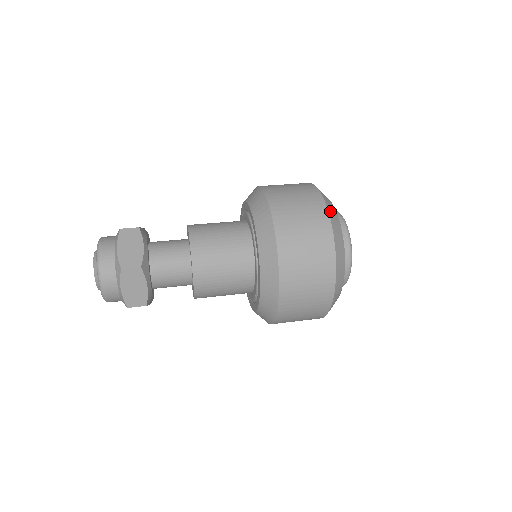
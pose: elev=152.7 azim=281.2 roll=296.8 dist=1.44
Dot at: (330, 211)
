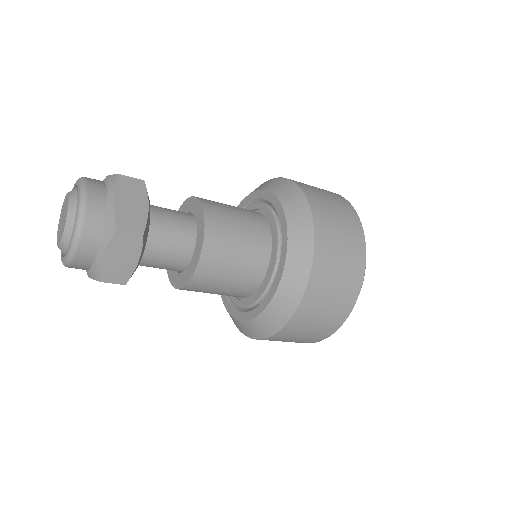
Dot at: occluded
